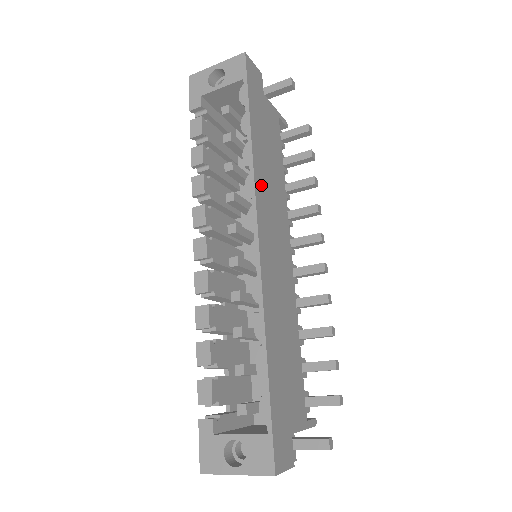
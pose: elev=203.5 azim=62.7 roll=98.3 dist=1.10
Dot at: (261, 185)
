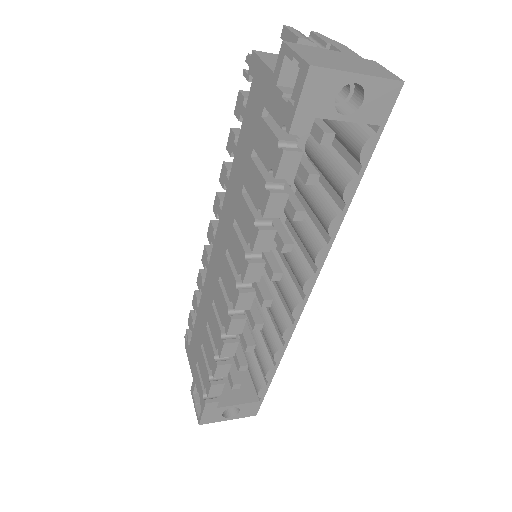
Dot at: occluded
